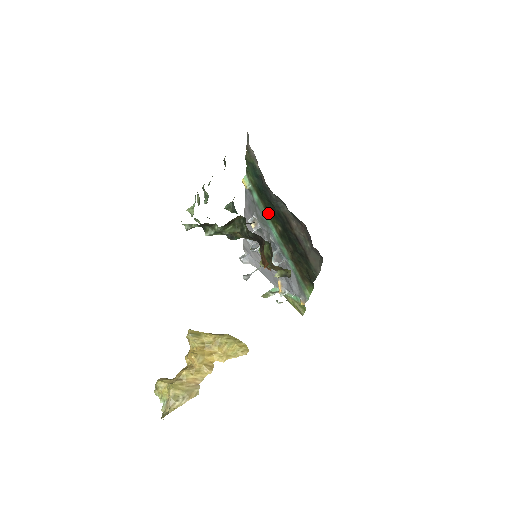
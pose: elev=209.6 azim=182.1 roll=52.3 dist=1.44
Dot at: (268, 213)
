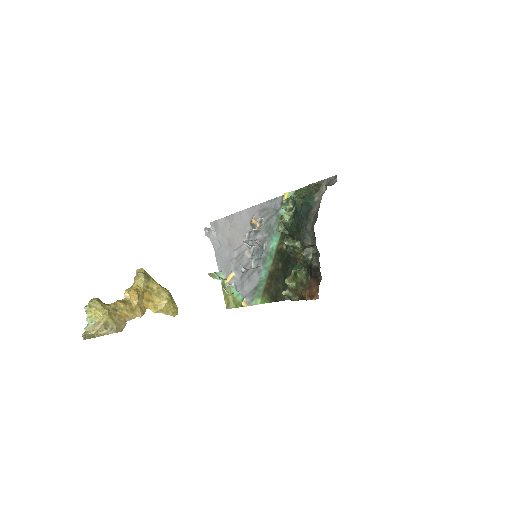
Dot at: occluded
